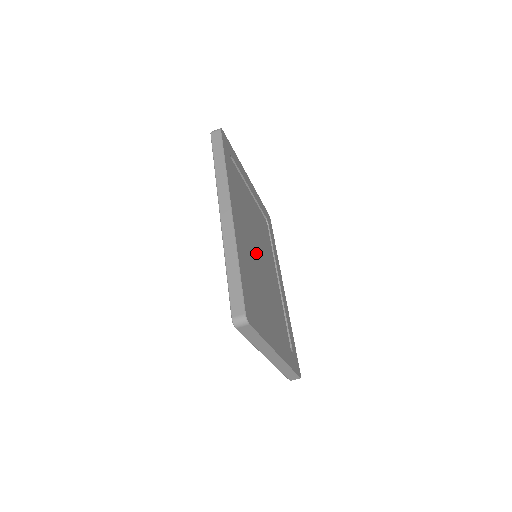
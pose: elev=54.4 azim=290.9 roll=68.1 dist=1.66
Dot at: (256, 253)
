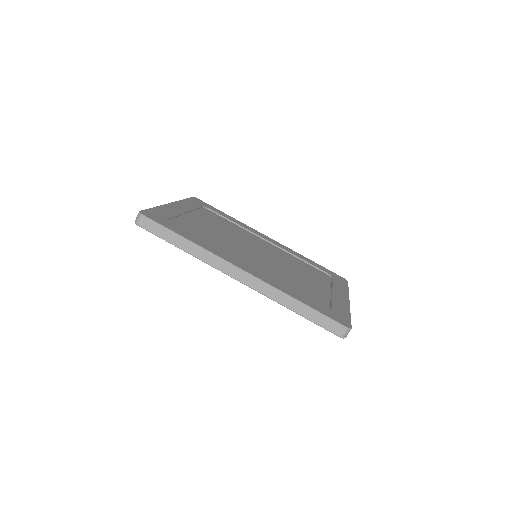
Dot at: (261, 259)
